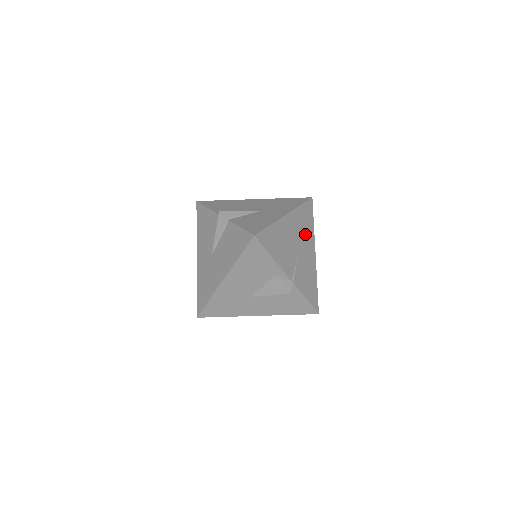
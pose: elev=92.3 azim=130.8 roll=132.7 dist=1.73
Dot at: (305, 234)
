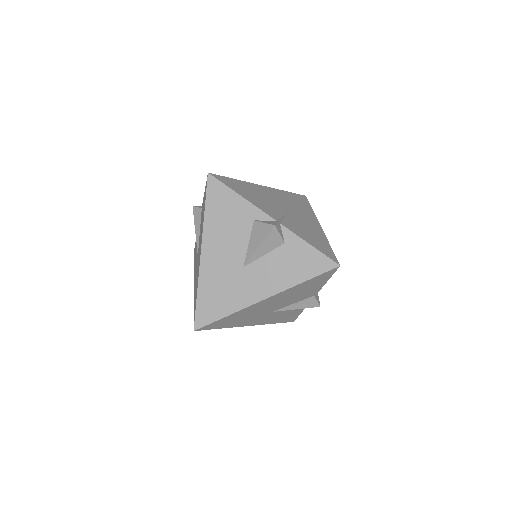
Dot at: (298, 208)
